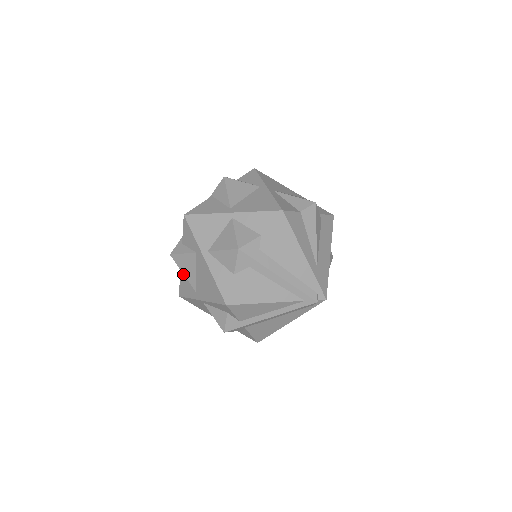
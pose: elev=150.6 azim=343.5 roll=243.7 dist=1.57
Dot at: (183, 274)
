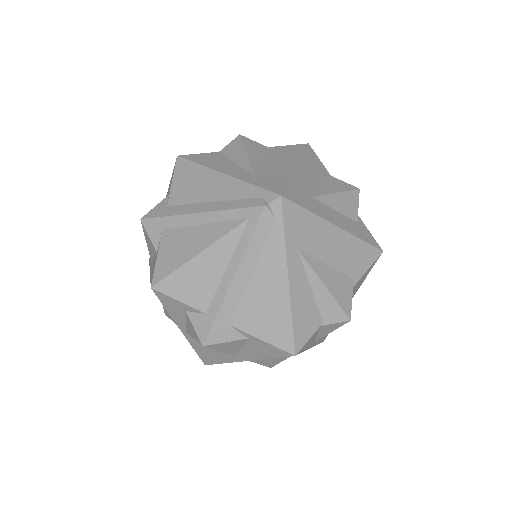
Dot at: occluded
